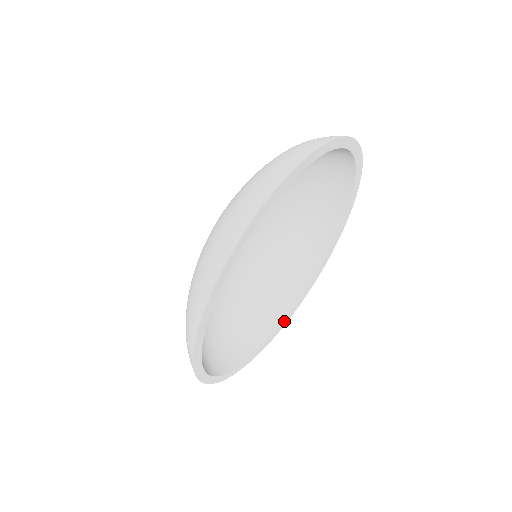
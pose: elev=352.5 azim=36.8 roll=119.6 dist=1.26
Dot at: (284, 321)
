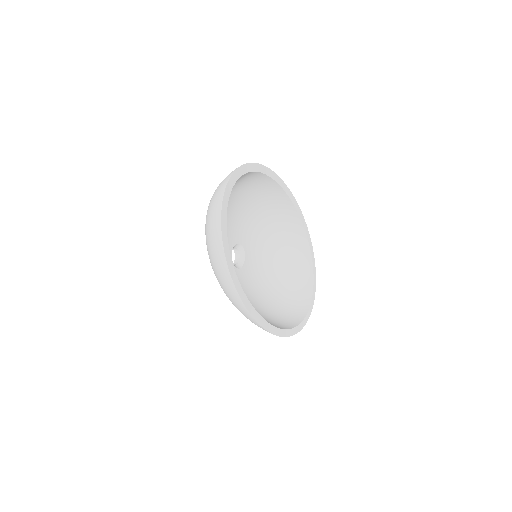
Dot at: (308, 240)
